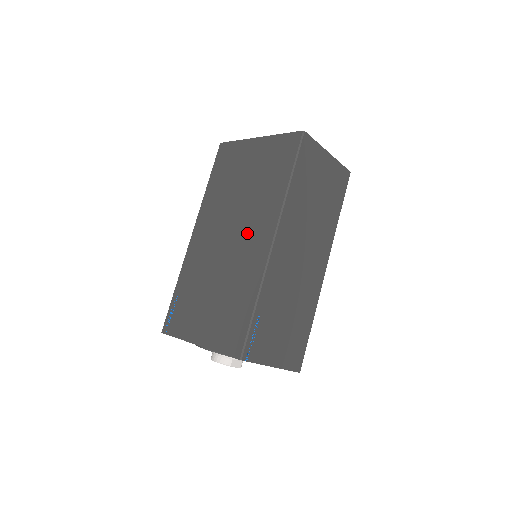
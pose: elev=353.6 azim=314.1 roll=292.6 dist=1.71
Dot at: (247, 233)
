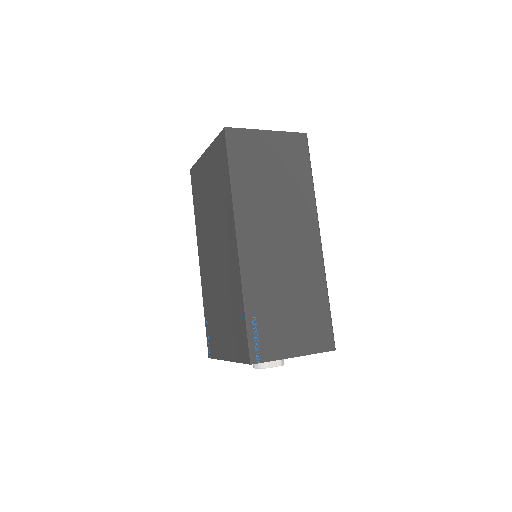
Dot at: (223, 244)
